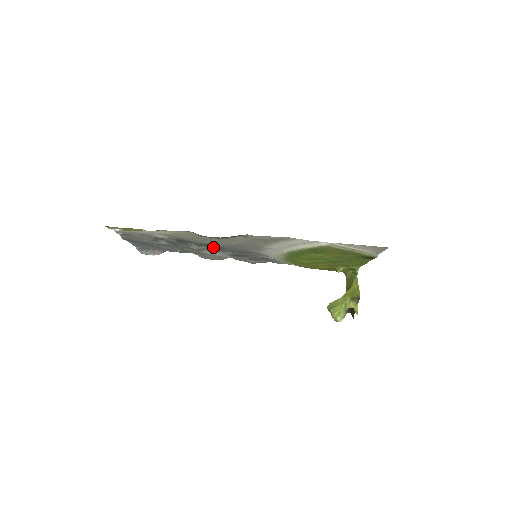
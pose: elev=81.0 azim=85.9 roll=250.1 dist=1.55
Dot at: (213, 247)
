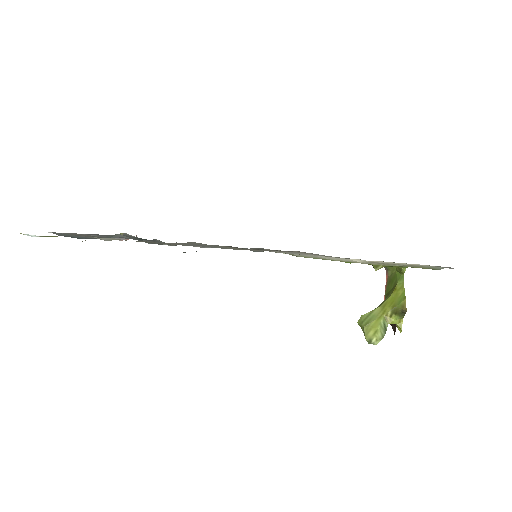
Dot at: occluded
